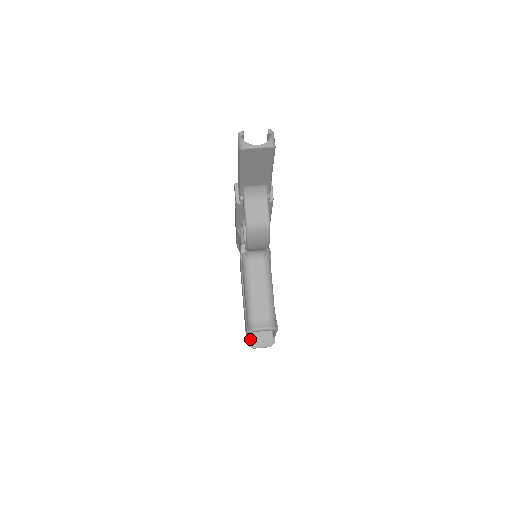
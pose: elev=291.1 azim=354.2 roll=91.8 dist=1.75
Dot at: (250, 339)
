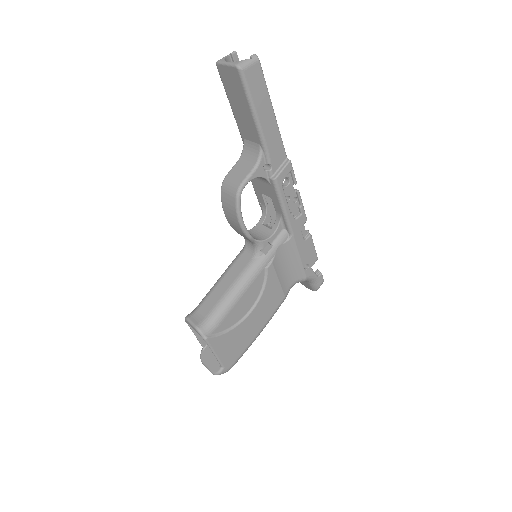
Dot at: (205, 349)
